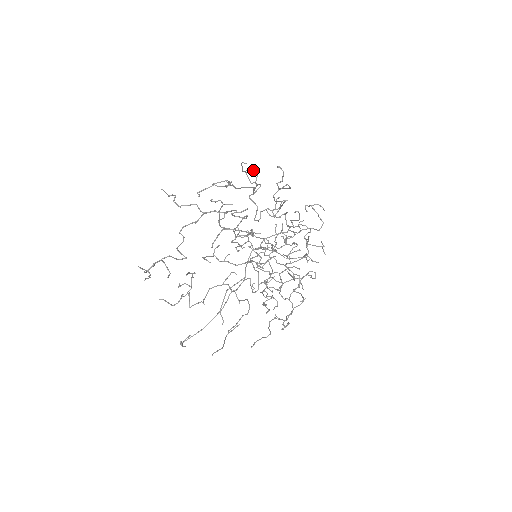
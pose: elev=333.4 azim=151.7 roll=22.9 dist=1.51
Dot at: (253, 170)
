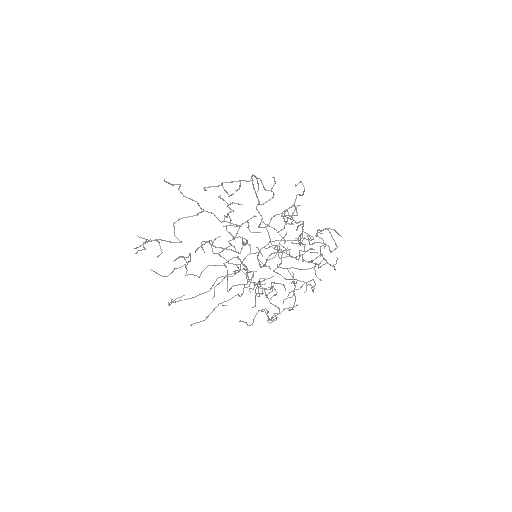
Dot at: (258, 190)
